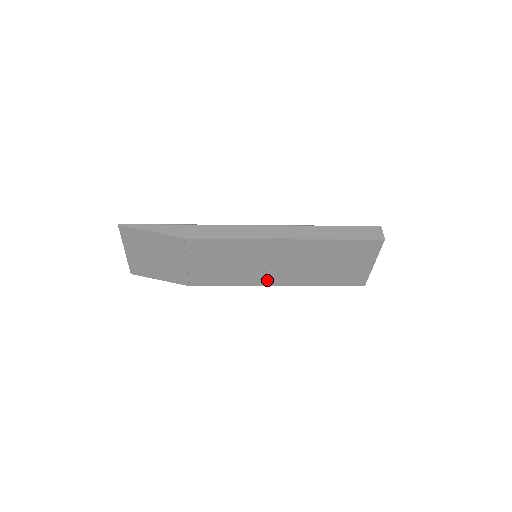
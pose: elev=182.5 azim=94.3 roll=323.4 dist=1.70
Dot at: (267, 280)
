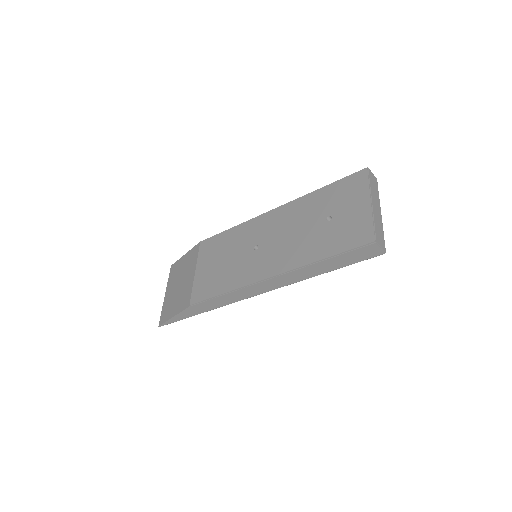
Dot at: (258, 272)
